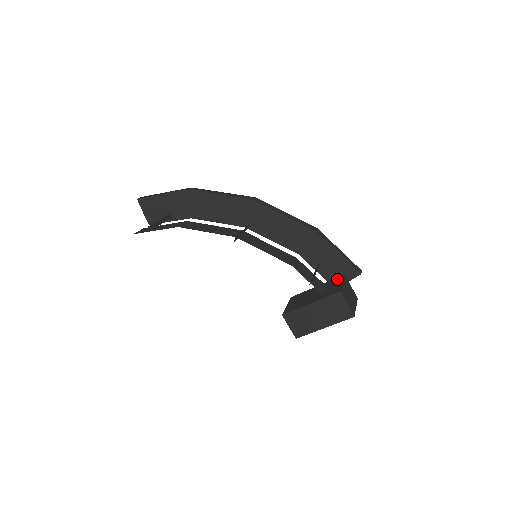
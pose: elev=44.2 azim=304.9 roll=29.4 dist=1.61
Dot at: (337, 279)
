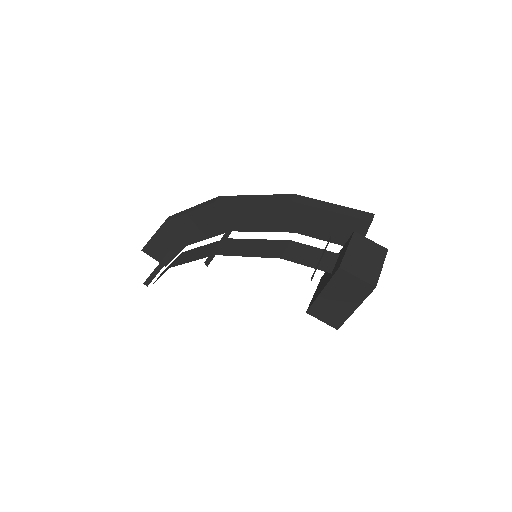
Dot at: (347, 242)
